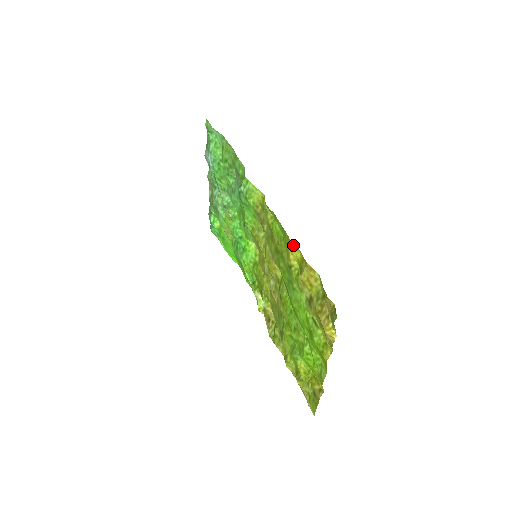
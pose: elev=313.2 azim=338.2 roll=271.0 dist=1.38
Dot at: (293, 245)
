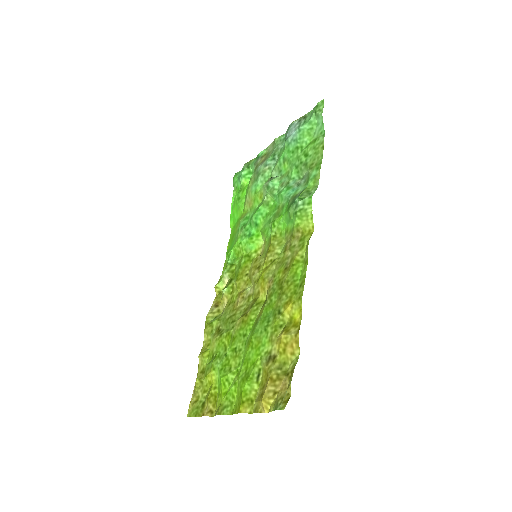
Dot at: (300, 304)
